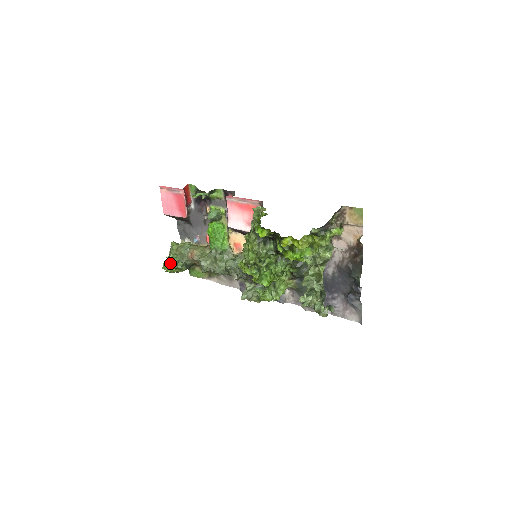
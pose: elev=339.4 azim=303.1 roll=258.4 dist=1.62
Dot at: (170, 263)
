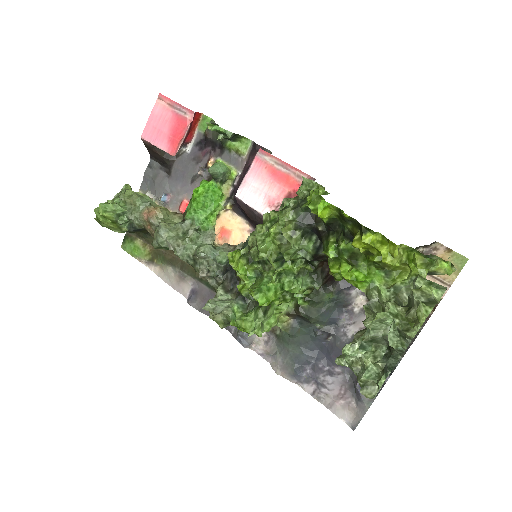
Dot at: (110, 209)
